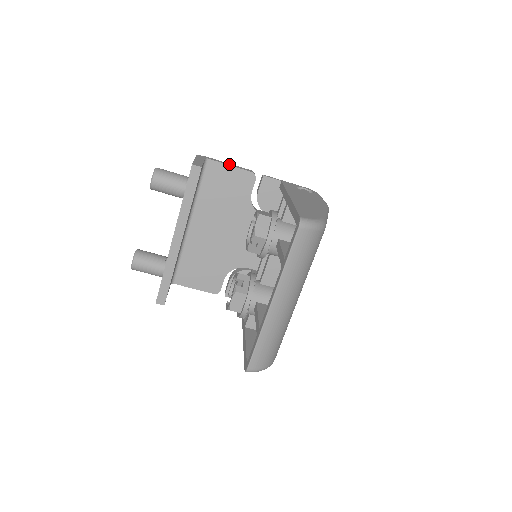
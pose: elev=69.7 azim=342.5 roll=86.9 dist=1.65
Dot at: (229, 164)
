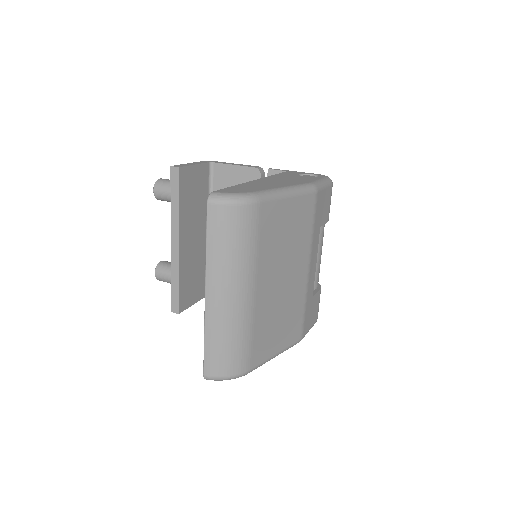
Dot at: (235, 164)
